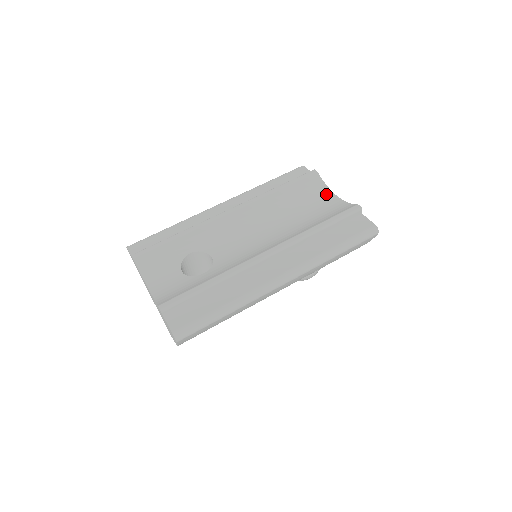
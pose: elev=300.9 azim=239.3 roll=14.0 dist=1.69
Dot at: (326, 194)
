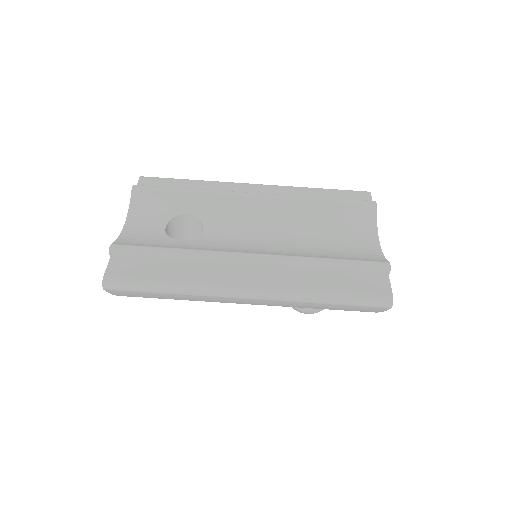
Dot at: (369, 234)
